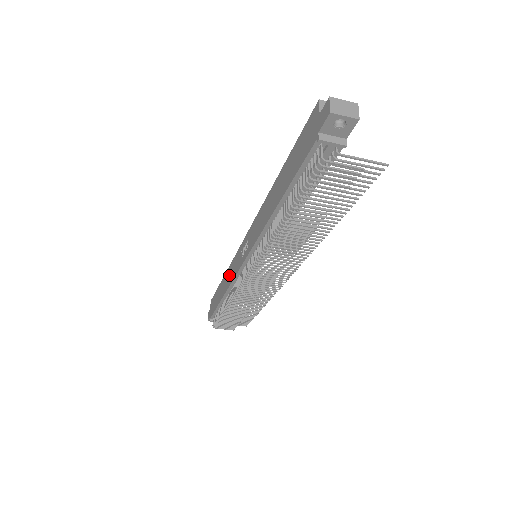
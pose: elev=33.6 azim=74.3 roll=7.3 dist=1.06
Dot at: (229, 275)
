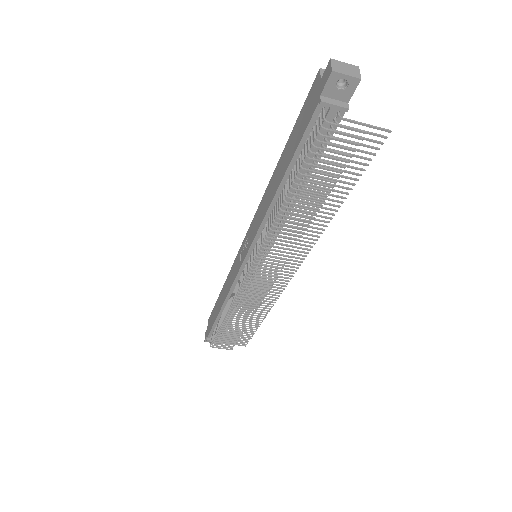
Dot at: (228, 283)
